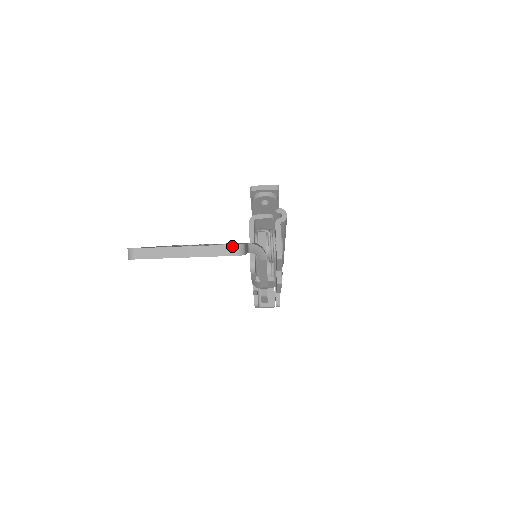
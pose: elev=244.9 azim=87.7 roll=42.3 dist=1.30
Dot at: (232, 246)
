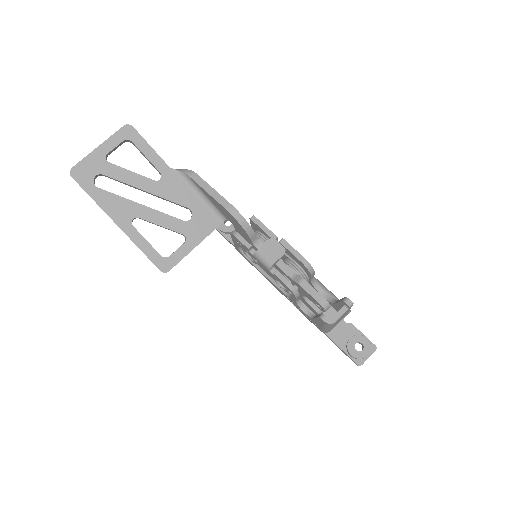
Dot at: (123, 129)
